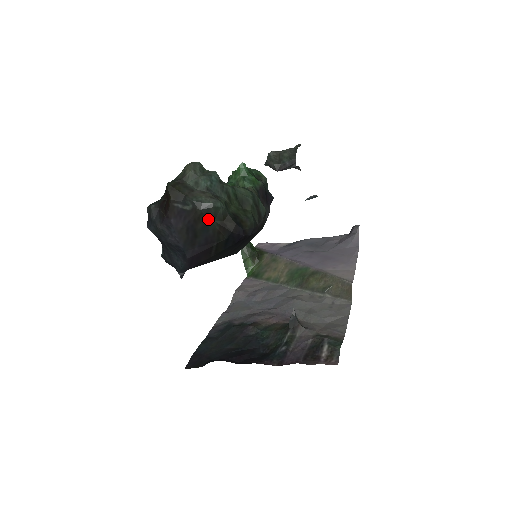
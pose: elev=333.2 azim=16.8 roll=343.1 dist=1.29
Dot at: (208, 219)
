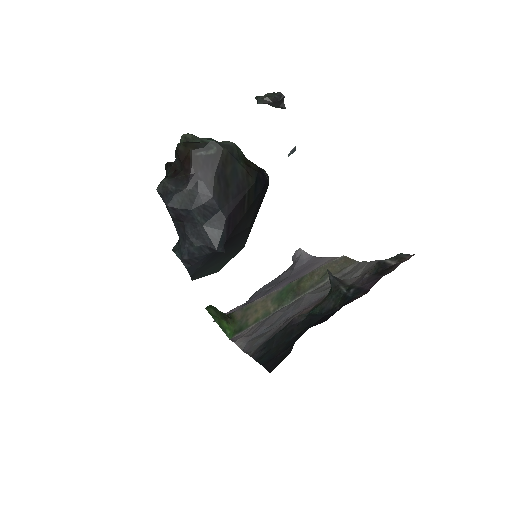
Dot at: (234, 159)
